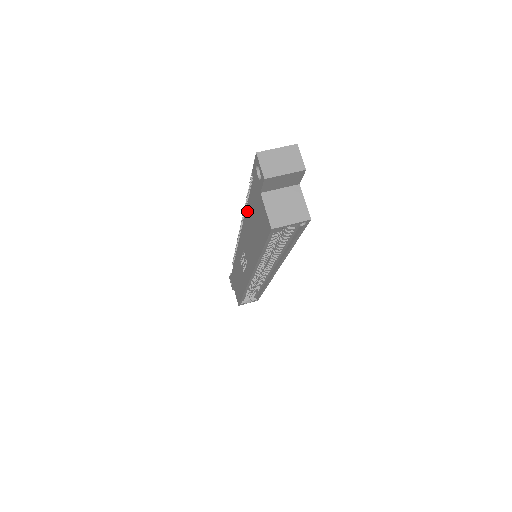
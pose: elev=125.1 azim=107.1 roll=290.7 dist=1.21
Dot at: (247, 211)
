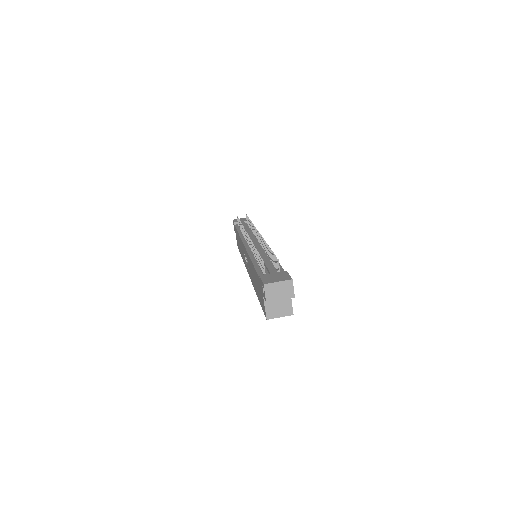
Dot at: (253, 267)
